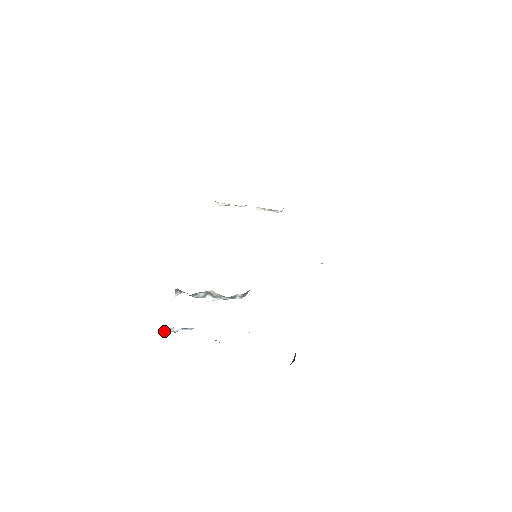
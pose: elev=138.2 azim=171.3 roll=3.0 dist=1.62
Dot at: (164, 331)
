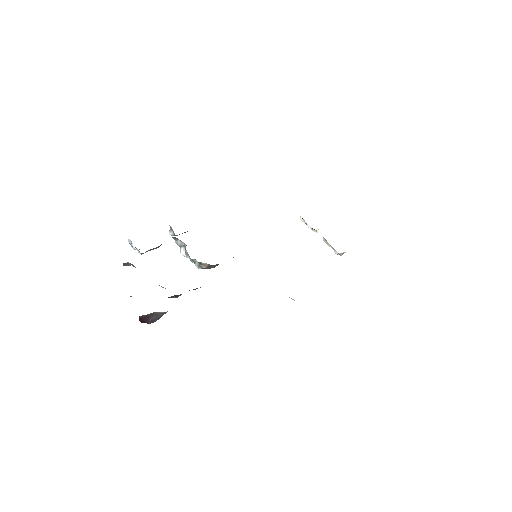
Dot at: (130, 243)
